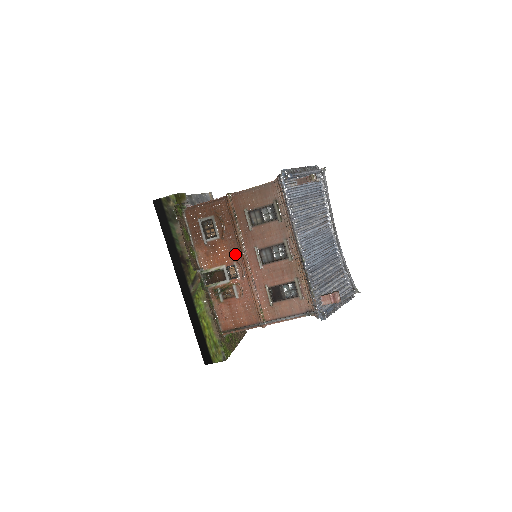
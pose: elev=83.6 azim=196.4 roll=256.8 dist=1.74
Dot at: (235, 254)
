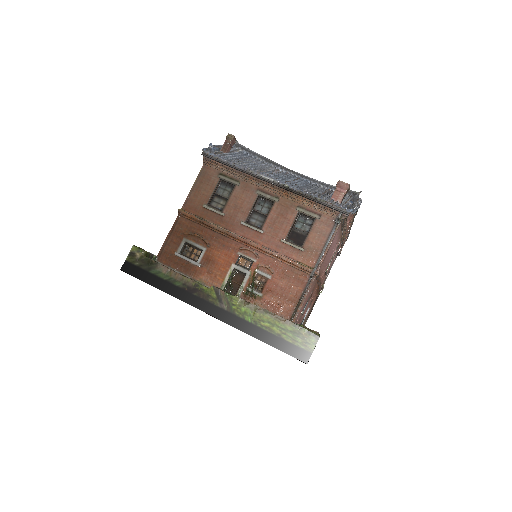
Dot at: (231, 246)
